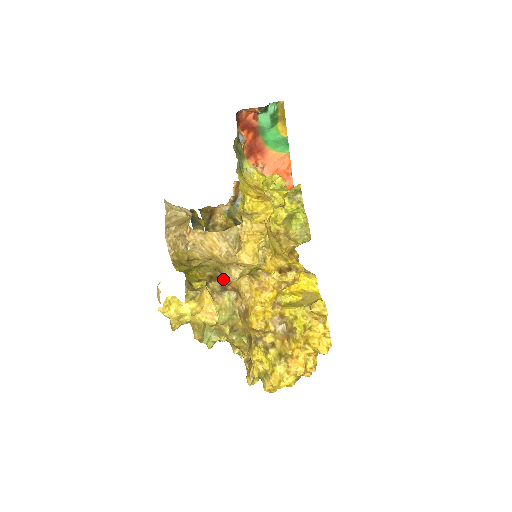
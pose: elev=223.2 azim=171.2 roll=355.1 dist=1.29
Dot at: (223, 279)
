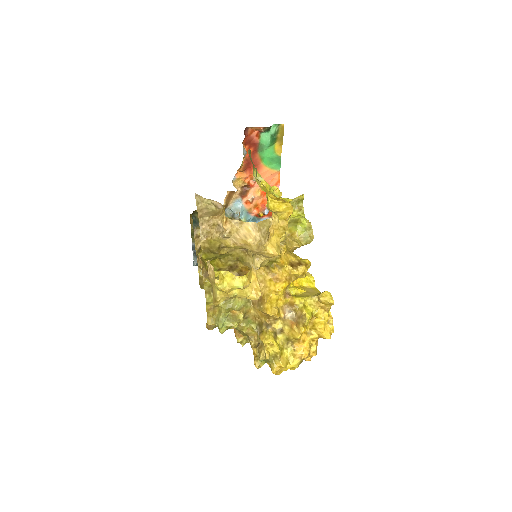
Dot at: (241, 269)
